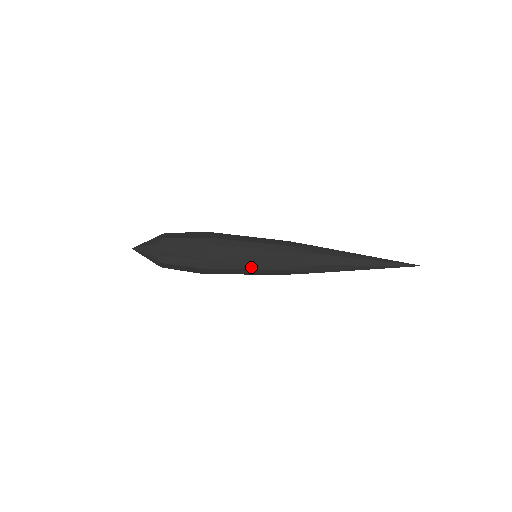
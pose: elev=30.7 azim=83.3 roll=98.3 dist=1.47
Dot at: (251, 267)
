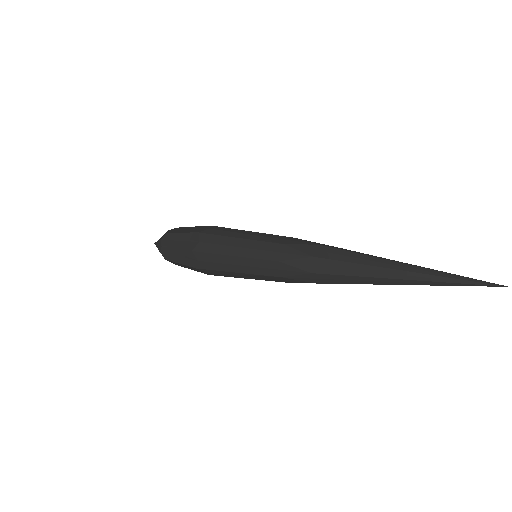
Dot at: (247, 278)
